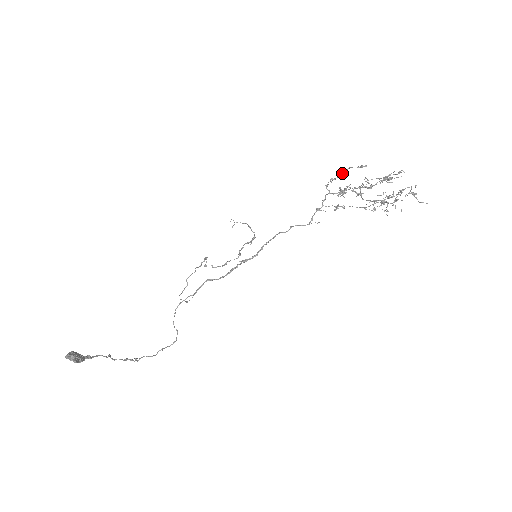
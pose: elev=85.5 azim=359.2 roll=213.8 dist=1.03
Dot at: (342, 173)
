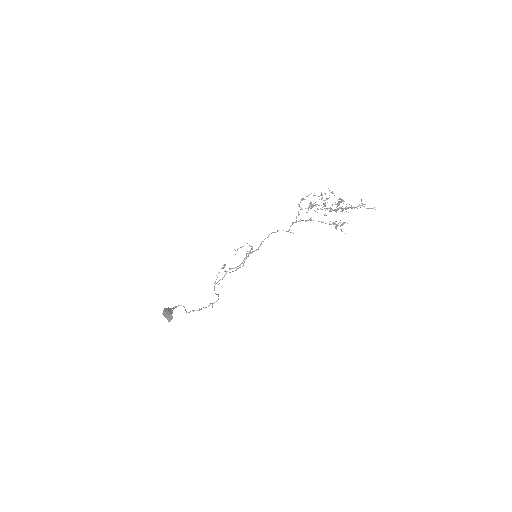
Dot at: occluded
